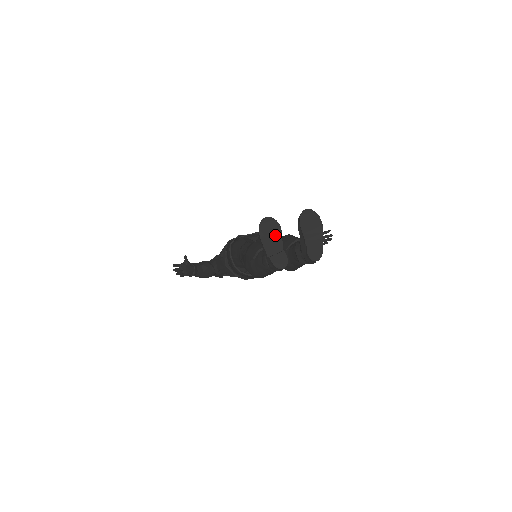
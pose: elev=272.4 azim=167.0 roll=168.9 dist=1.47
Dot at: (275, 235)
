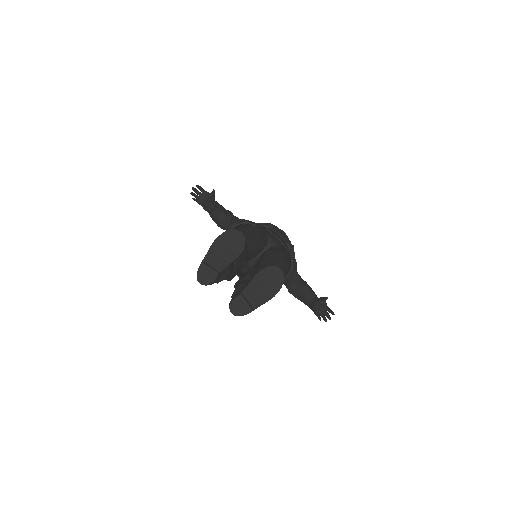
Dot at: (229, 253)
